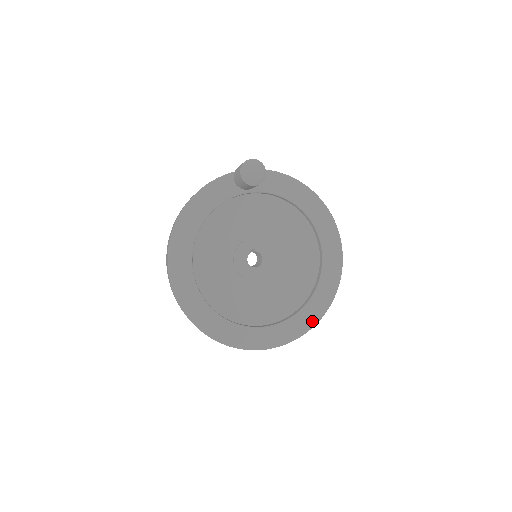
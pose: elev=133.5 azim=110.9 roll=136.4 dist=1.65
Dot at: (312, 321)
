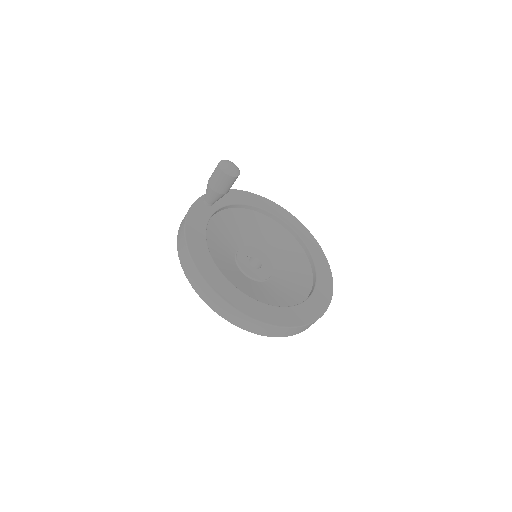
Dot at: (329, 281)
